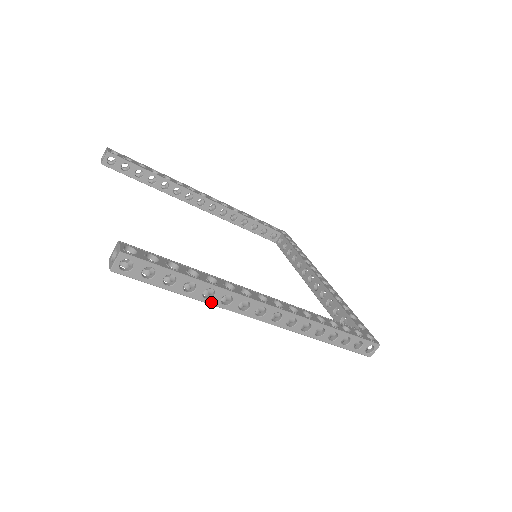
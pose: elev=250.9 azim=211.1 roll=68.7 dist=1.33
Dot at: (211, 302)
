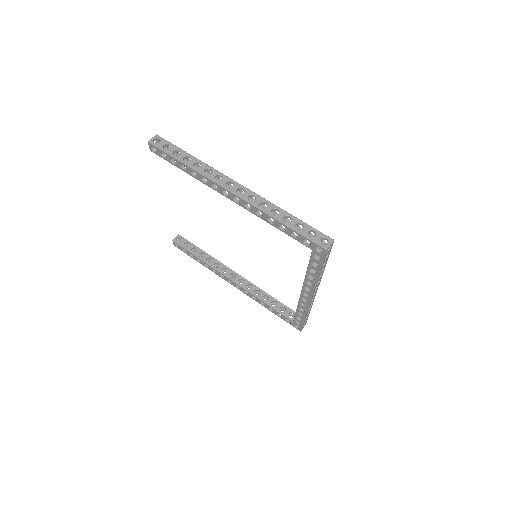
Dot at: (197, 170)
